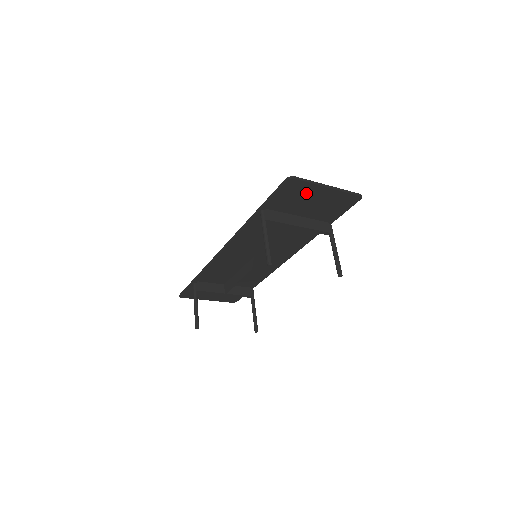
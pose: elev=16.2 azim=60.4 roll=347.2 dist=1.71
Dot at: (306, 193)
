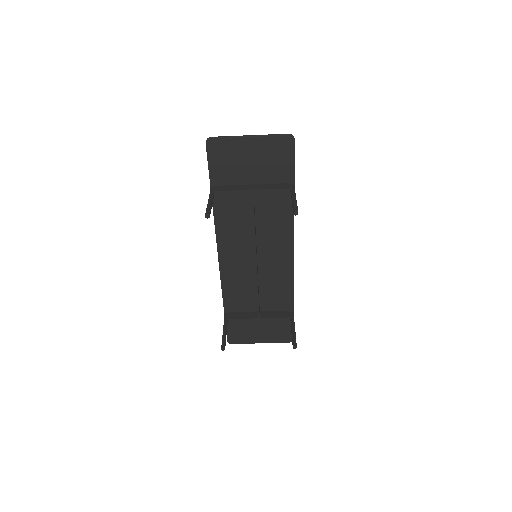
Dot at: (236, 152)
